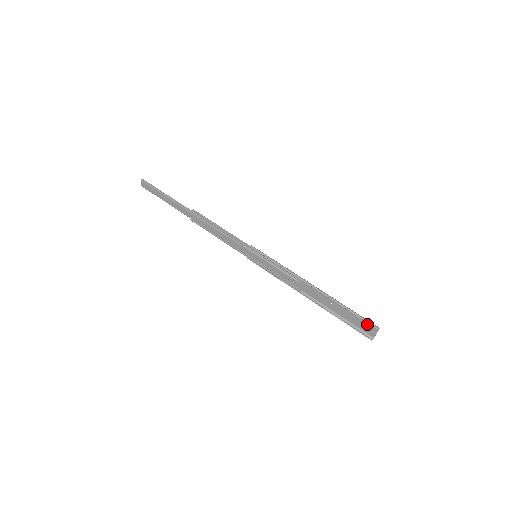
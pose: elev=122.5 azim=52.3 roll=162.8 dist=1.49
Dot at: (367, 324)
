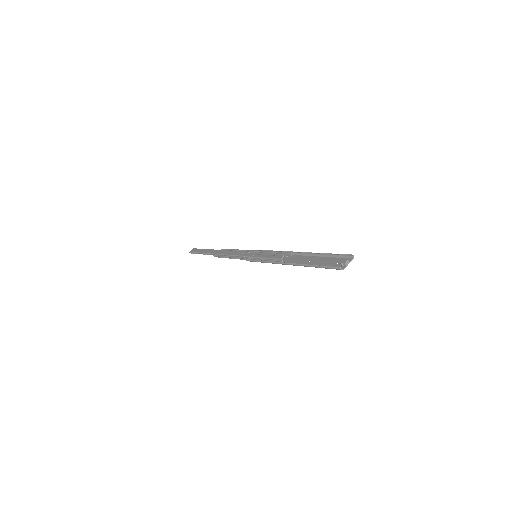
Dot at: occluded
